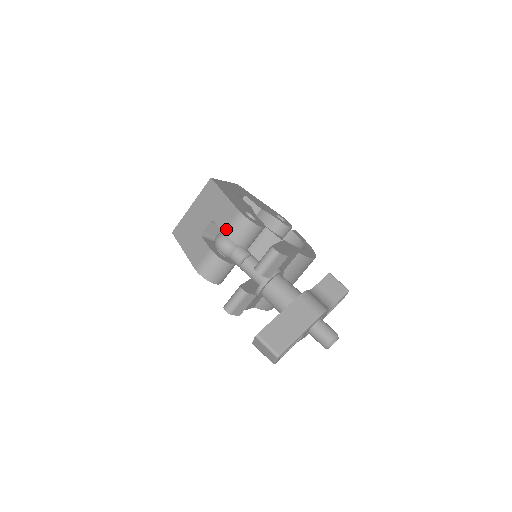
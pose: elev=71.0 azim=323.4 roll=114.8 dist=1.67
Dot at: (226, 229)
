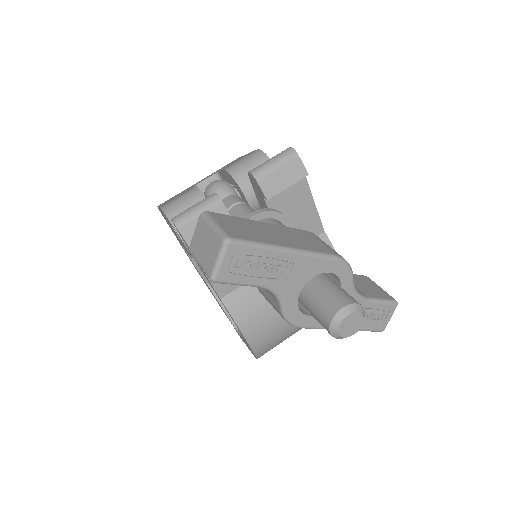
Dot at: (230, 165)
